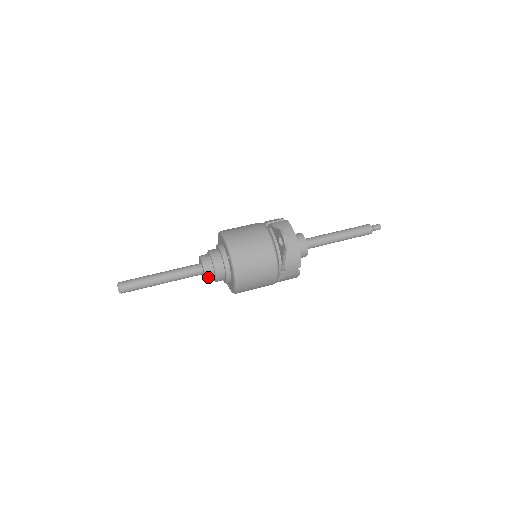
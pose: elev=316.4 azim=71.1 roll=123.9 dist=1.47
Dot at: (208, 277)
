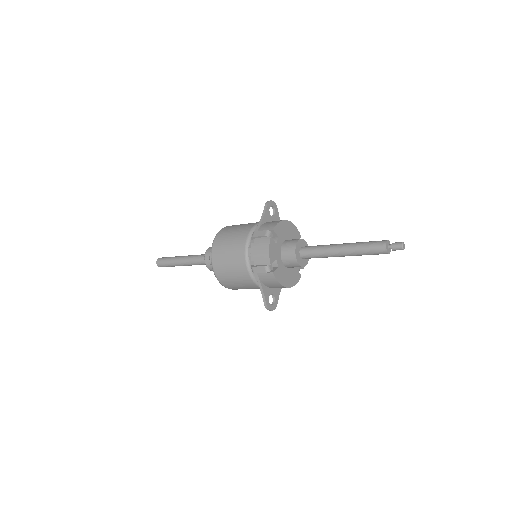
Dot at: (208, 252)
